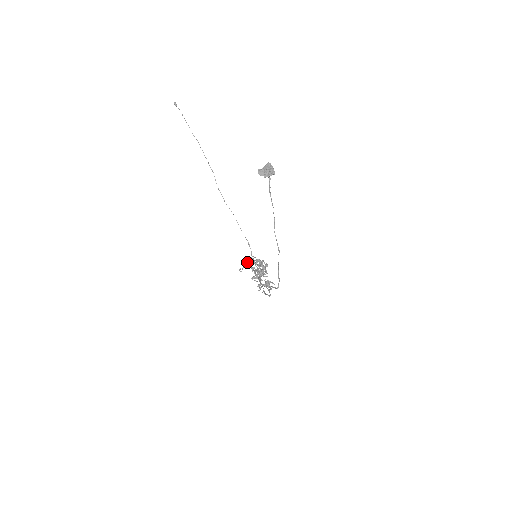
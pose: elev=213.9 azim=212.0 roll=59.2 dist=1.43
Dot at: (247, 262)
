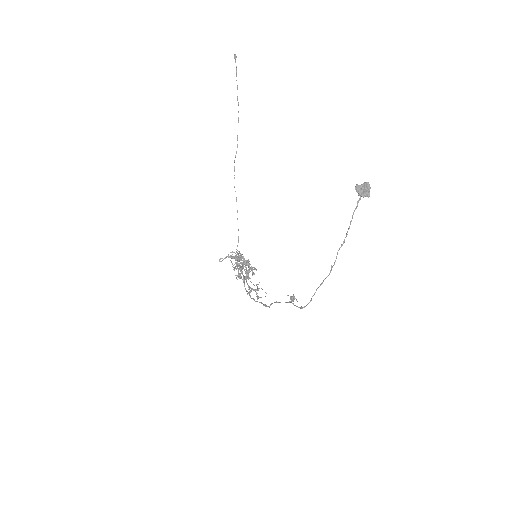
Dot at: (235, 256)
